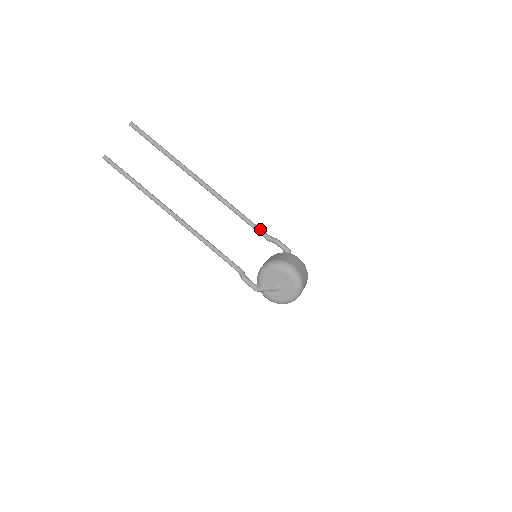
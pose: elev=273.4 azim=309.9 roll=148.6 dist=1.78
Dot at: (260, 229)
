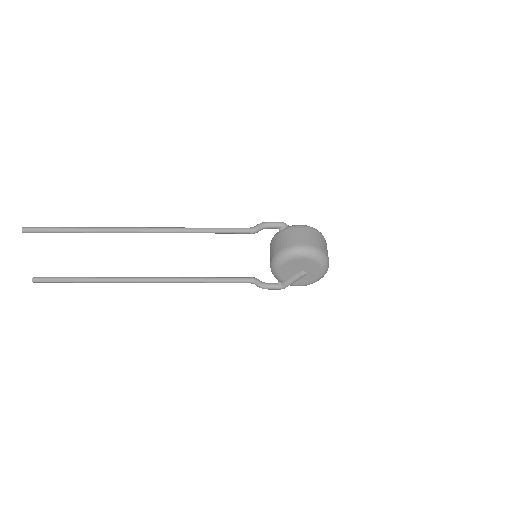
Dot at: (238, 229)
